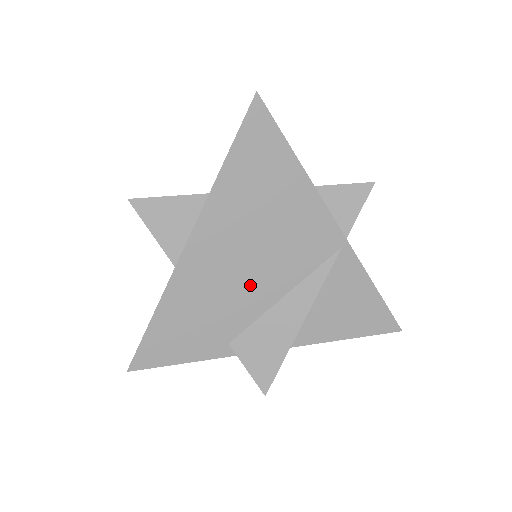
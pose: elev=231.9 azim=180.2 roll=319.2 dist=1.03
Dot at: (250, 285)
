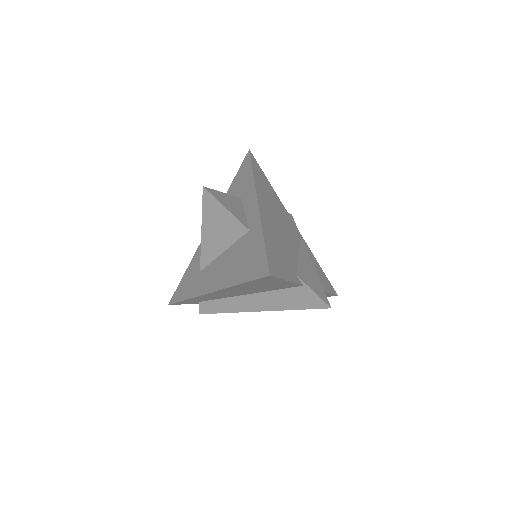
Dot at: (286, 240)
